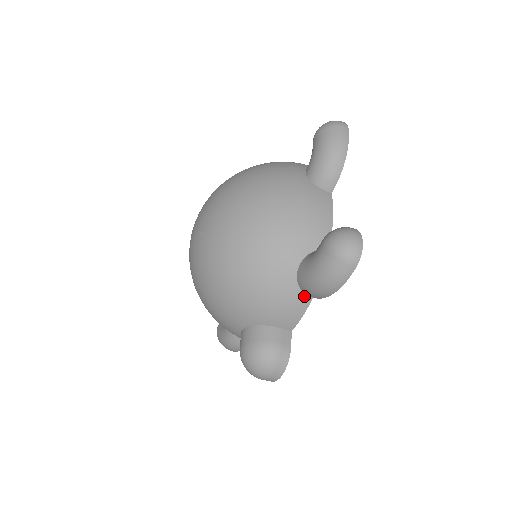
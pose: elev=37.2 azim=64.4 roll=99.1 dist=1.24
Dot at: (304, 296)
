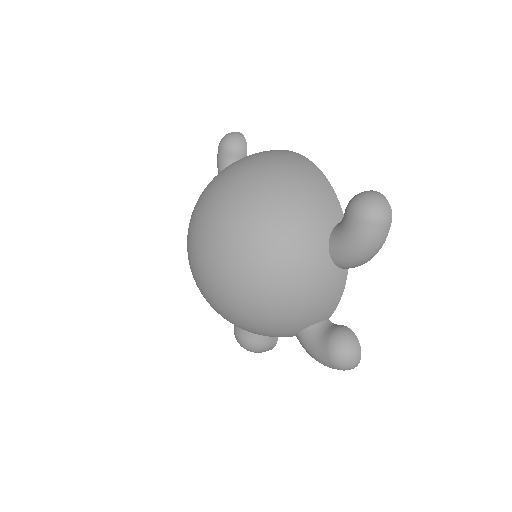
Dot at: occluded
